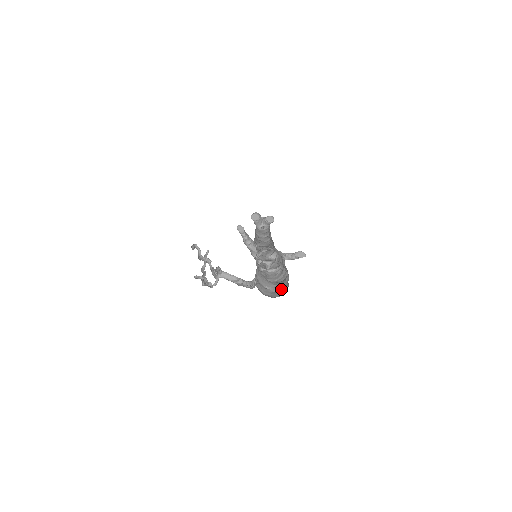
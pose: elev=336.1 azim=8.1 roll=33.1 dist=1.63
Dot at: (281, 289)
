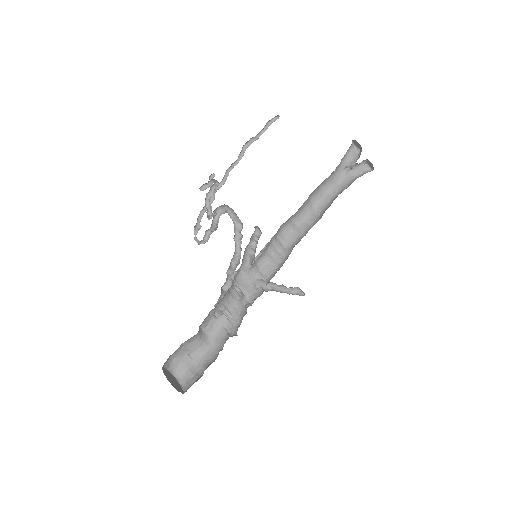
Dot at: (195, 366)
